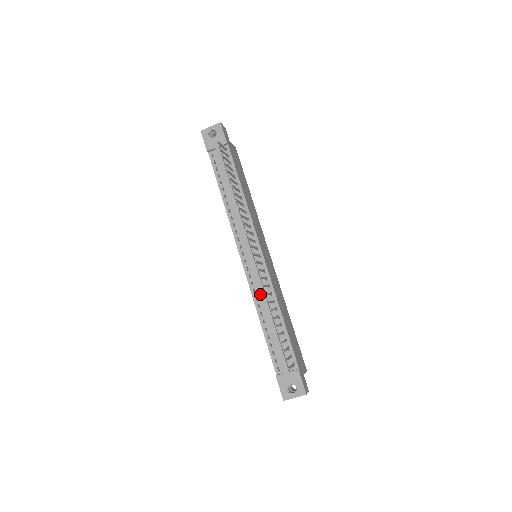
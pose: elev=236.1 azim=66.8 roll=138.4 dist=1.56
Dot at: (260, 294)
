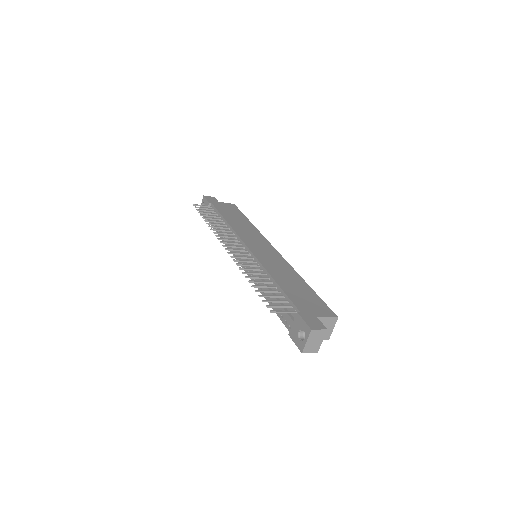
Dot at: occluded
